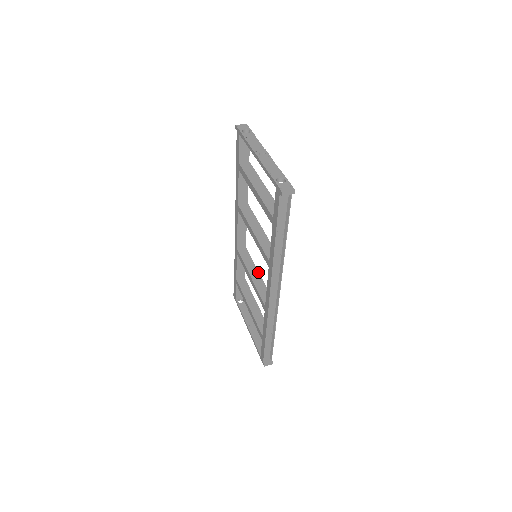
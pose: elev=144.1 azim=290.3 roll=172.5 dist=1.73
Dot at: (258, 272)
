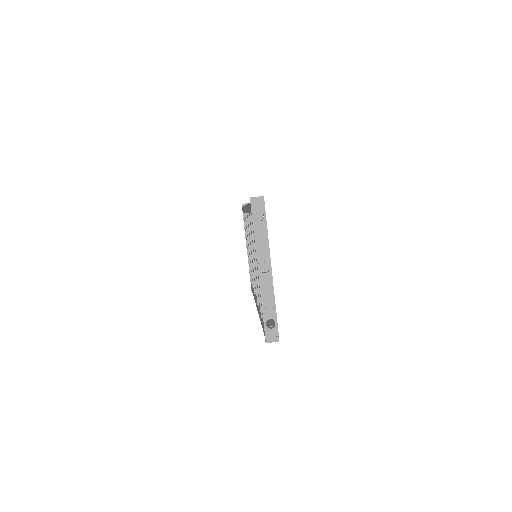
Dot at: occluded
